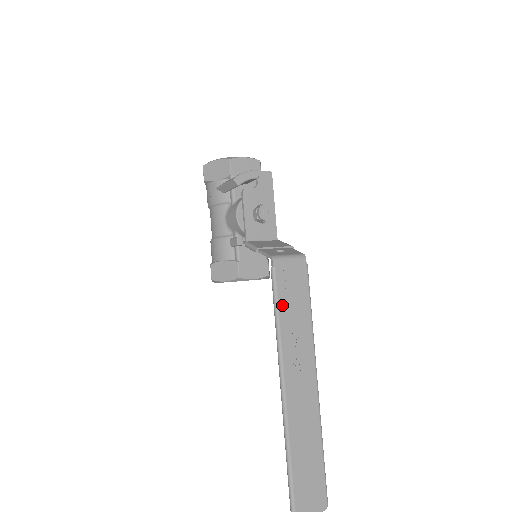
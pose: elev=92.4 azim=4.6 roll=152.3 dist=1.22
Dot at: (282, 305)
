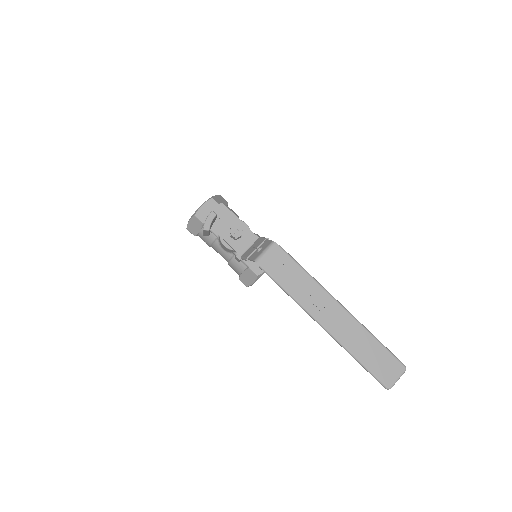
Dot at: (282, 282)
